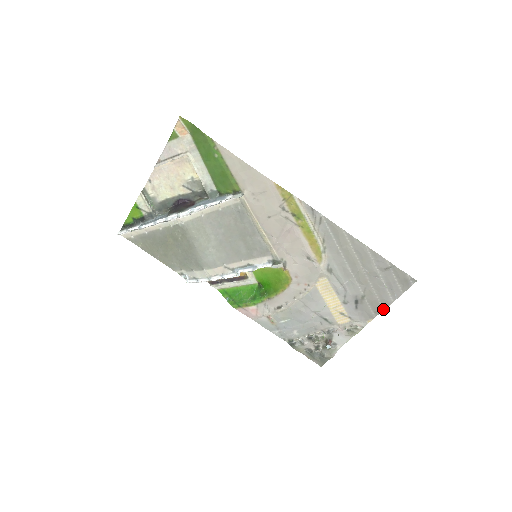
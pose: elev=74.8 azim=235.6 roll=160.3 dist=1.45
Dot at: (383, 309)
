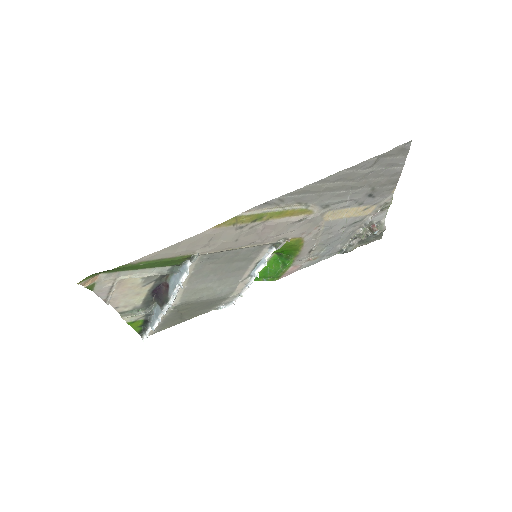
Dot at: (398, 177)
